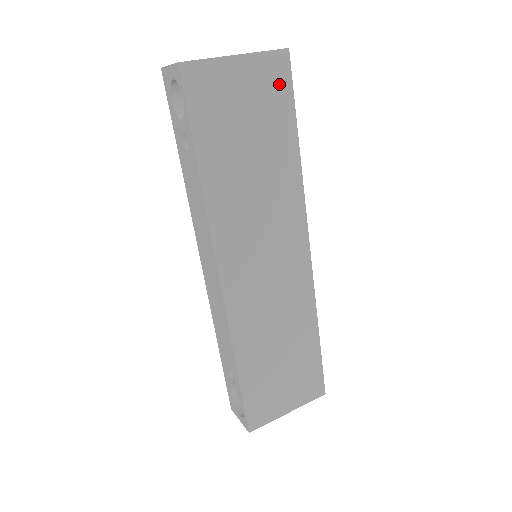
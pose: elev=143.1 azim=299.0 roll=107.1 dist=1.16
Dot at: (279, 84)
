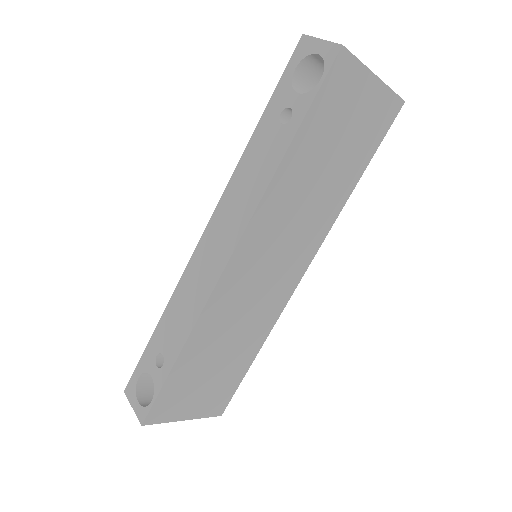
Dot at: (381, 124)
